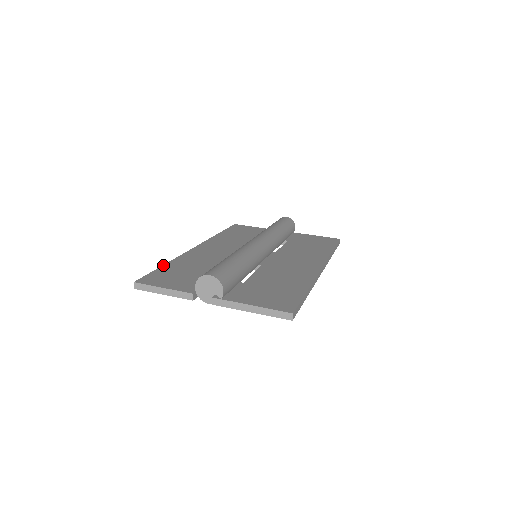
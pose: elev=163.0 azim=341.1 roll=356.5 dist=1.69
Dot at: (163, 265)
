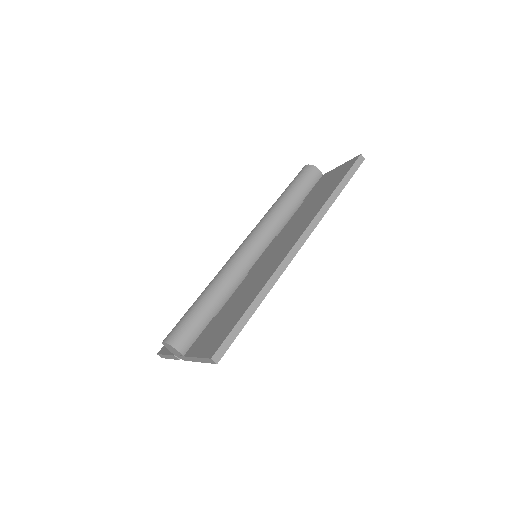
Dot at: occluded
